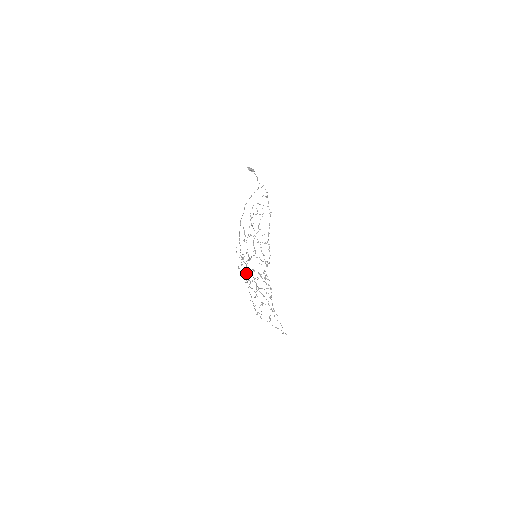
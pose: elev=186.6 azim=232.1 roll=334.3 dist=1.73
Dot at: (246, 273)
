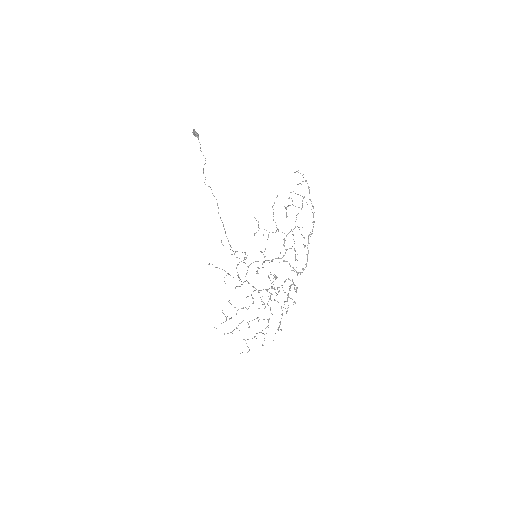
Dot at: occluded
